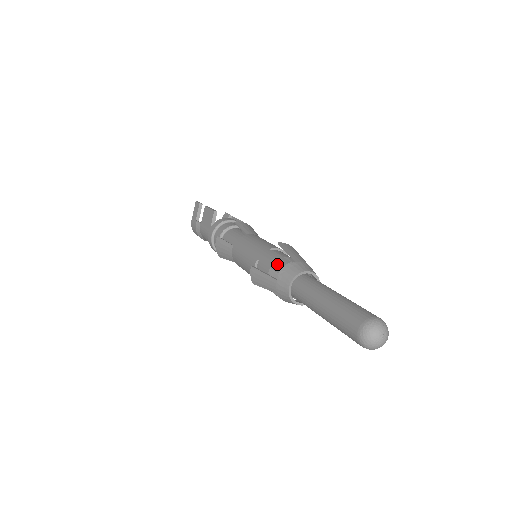
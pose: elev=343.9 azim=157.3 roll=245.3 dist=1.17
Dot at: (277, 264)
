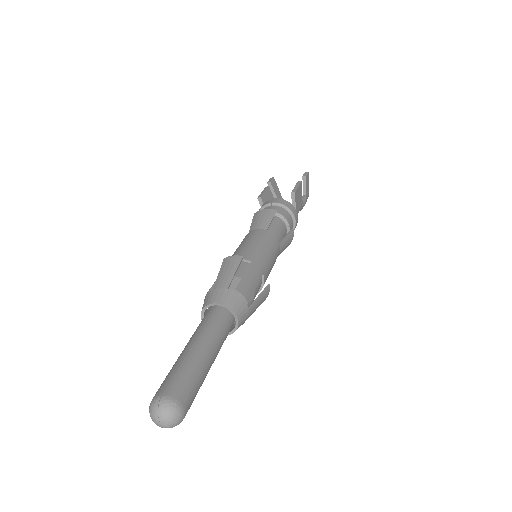
Dot at: occluded
